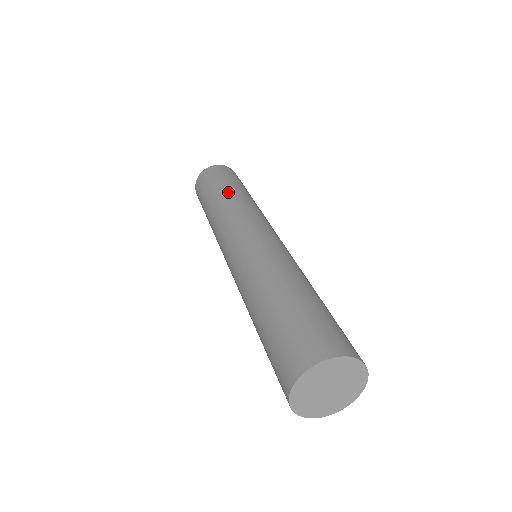
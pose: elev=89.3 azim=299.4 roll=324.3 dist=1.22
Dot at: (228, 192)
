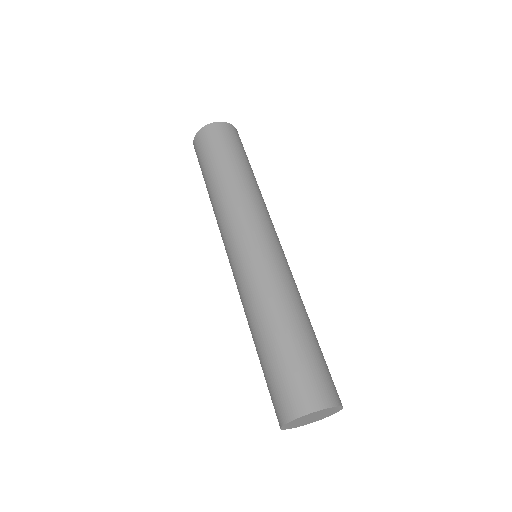
Dot at: (235, 173)
